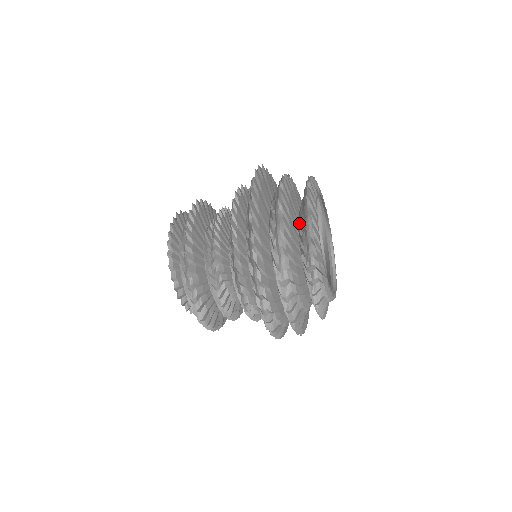
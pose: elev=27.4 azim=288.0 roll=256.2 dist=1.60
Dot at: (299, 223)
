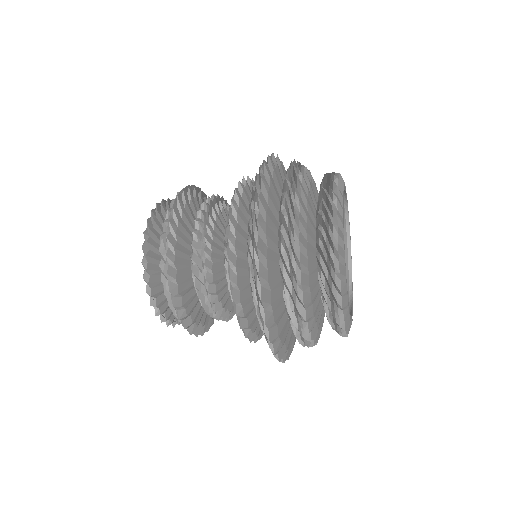
Dot at: occluded
